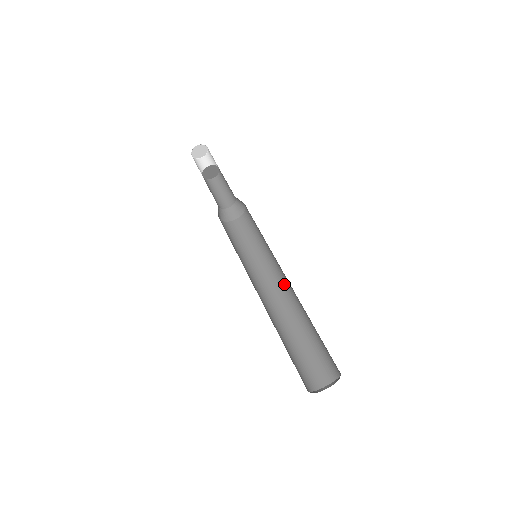
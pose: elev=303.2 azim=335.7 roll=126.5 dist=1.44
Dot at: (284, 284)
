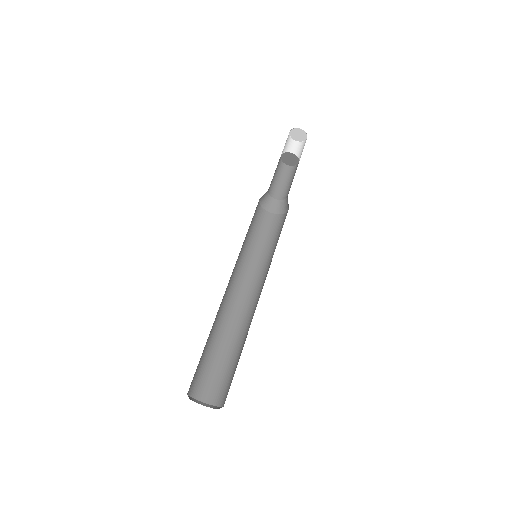
Dot at: (254, 298)
